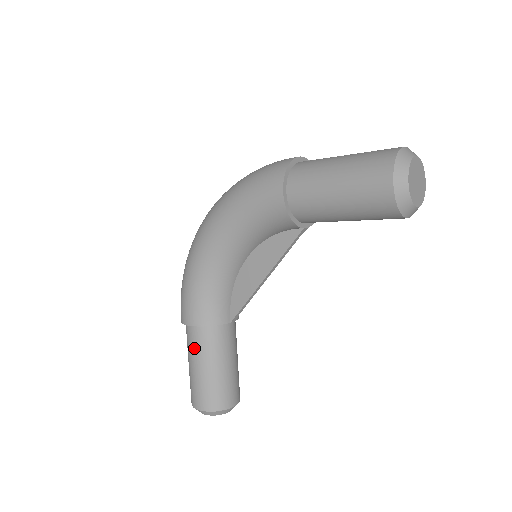
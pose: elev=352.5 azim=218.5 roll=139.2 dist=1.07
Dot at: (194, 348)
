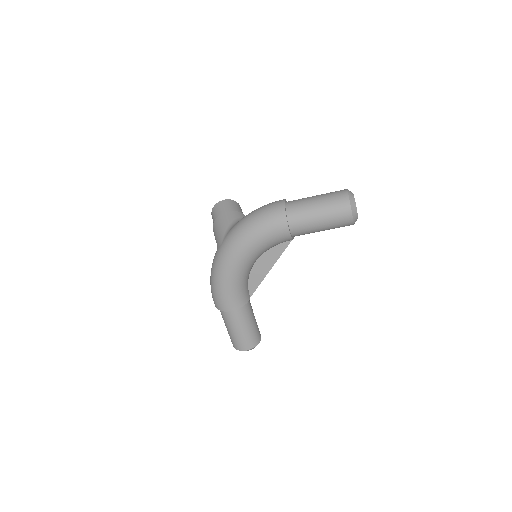
Dot at: (235, 321)
